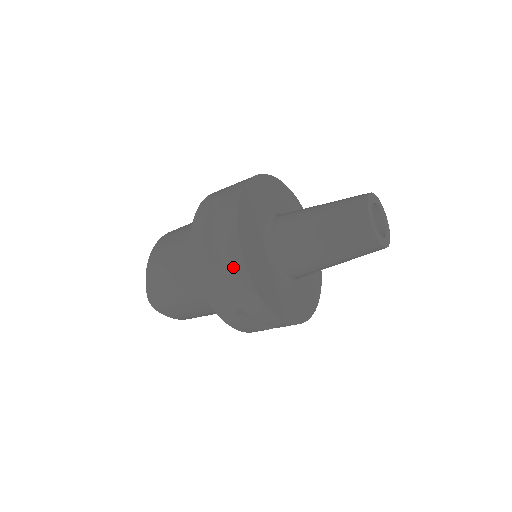
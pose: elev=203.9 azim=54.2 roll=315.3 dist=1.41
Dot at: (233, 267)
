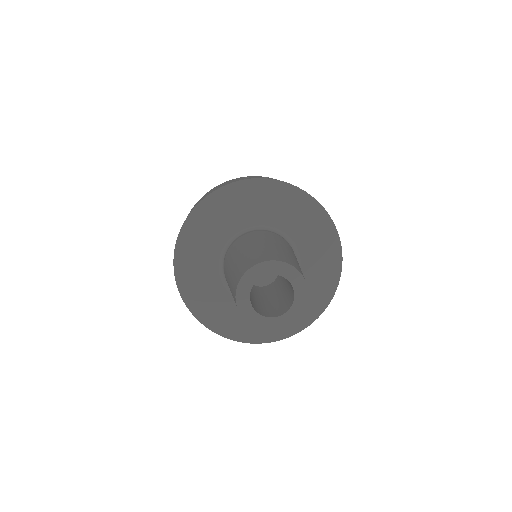
Dot at: occluded
